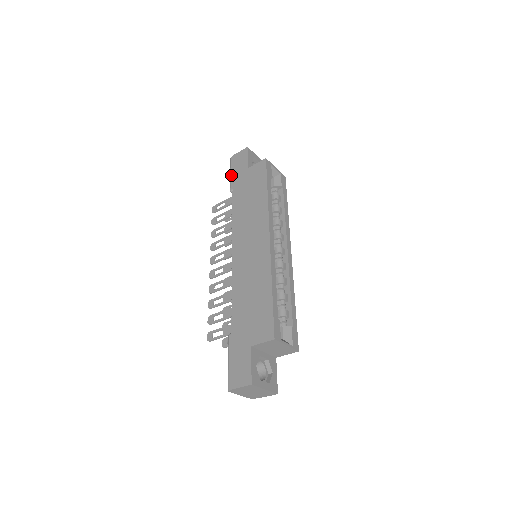
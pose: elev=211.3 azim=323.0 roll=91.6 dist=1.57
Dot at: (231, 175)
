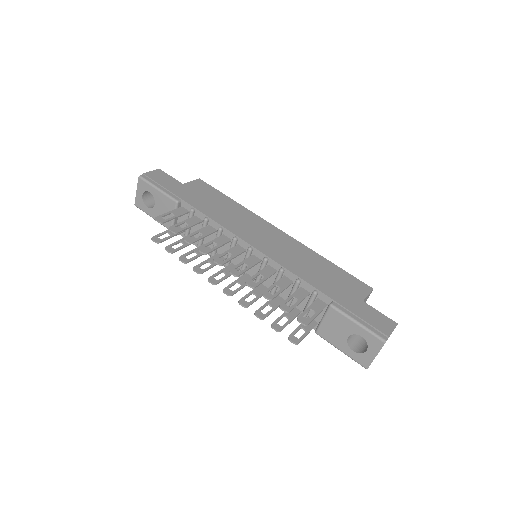
Dot at: (162, 188)
